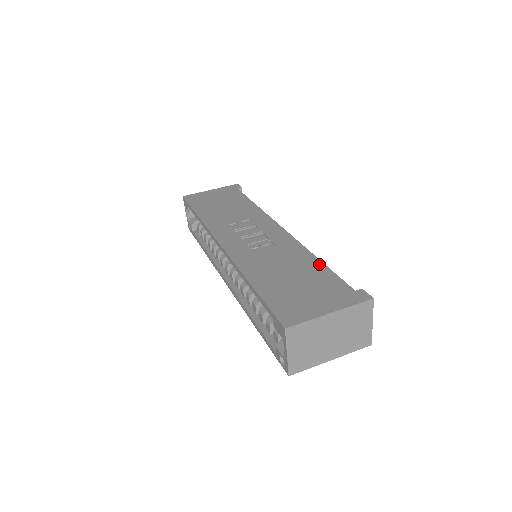
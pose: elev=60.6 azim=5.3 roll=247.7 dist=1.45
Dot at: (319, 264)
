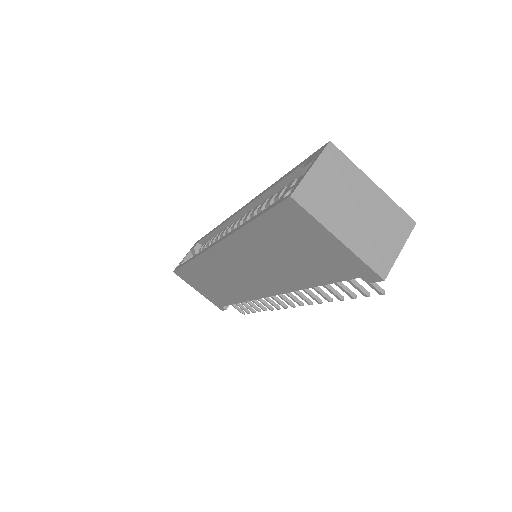
Dot at: occluded
